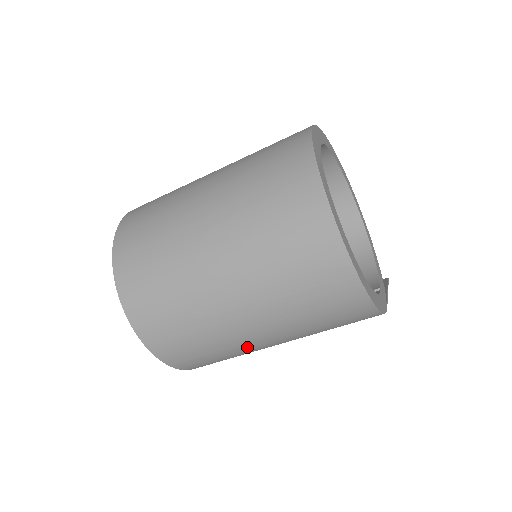
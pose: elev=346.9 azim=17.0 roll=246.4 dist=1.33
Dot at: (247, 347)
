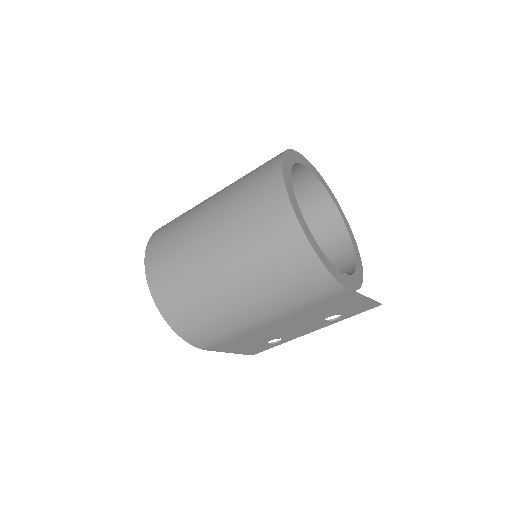
Dot at: (227, 307)
